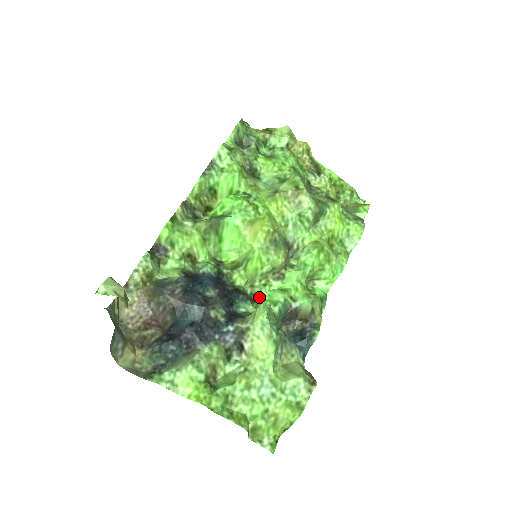
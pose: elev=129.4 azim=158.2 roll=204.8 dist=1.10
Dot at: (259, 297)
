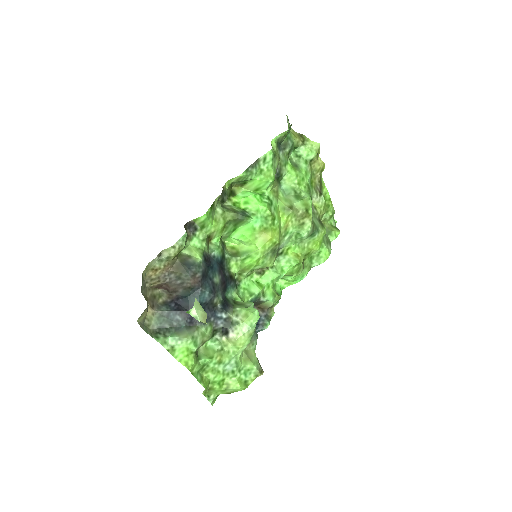
Dot at: (241, 284)
